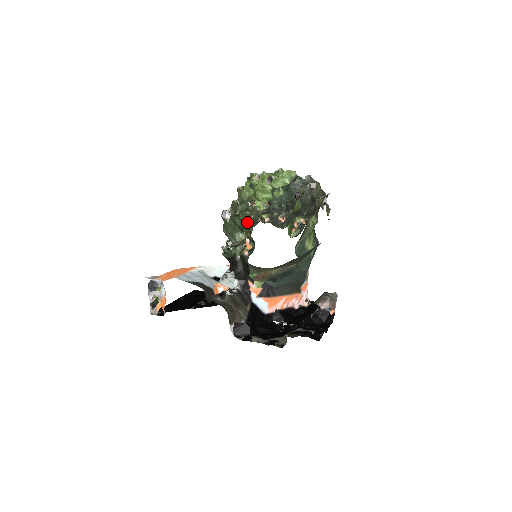
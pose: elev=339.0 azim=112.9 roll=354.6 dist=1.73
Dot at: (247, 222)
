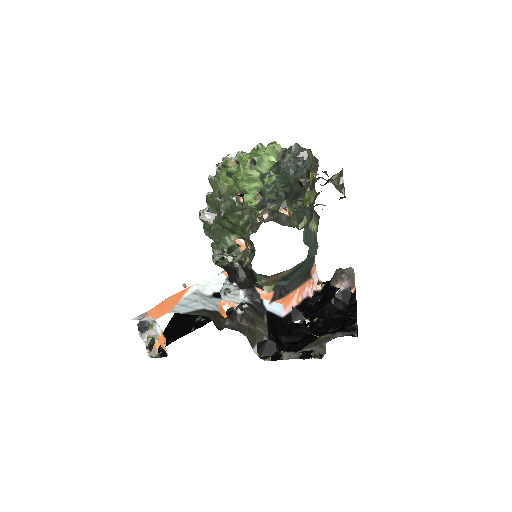
Dot at: (240, 224)
